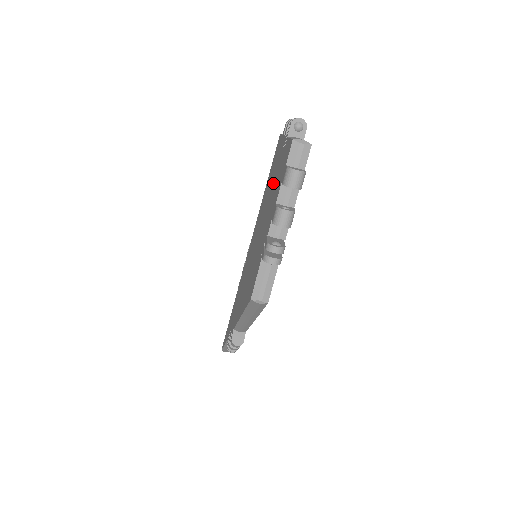
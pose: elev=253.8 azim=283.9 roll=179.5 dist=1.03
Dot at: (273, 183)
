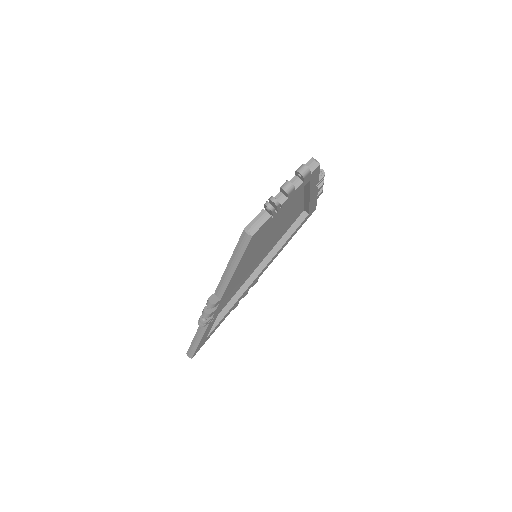
Dot at: occluded
